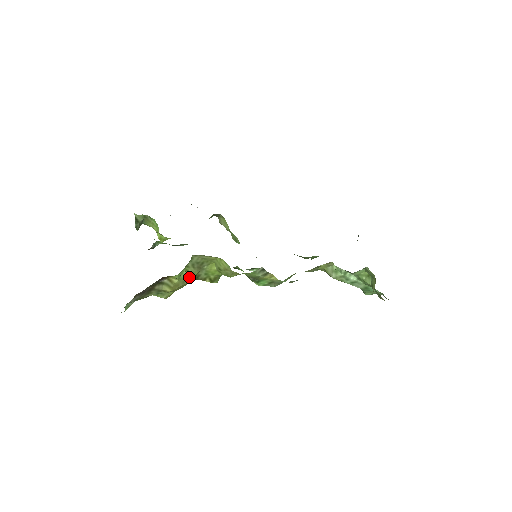
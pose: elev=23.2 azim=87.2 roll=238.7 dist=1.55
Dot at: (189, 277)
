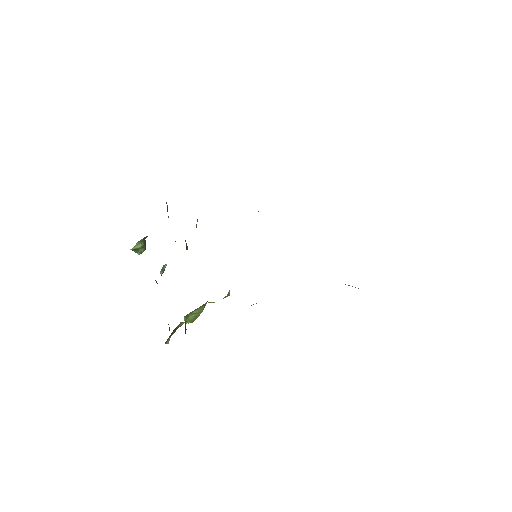
Dot at: (199, 313)
